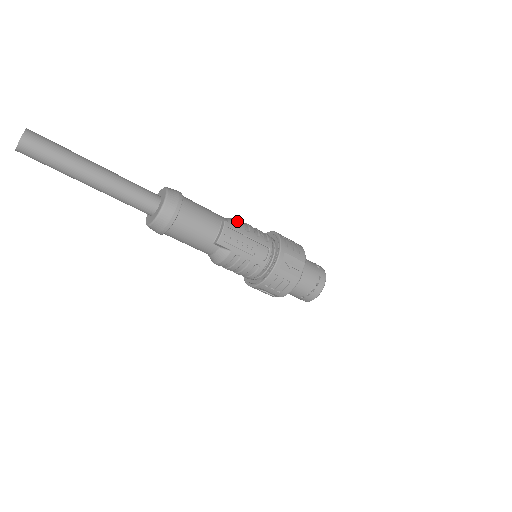
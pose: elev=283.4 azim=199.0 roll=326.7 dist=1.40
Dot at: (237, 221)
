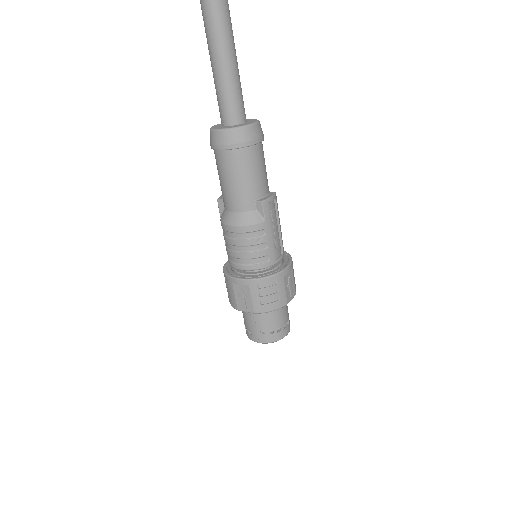
Dot at: occluded
